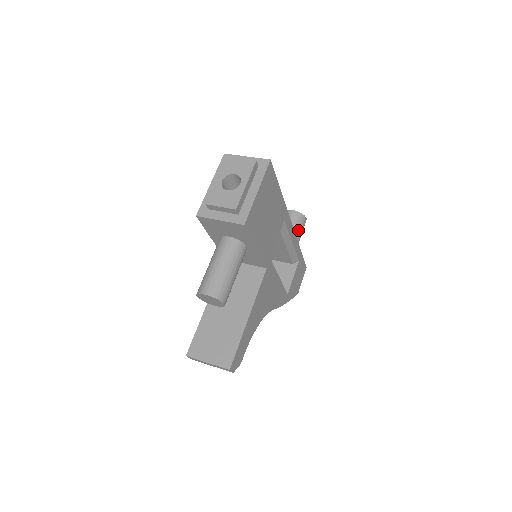
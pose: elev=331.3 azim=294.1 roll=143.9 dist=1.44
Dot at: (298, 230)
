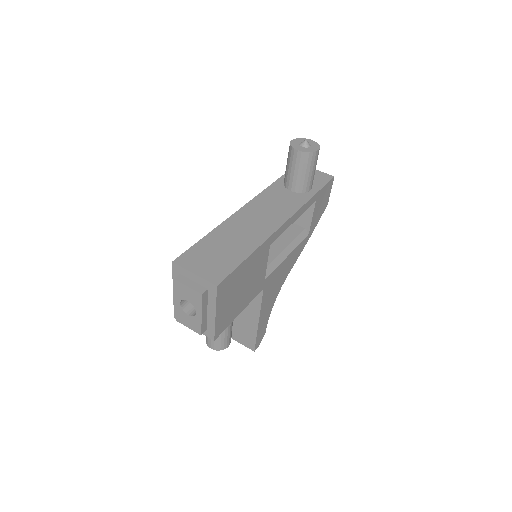
Dot at: (308, 172)
